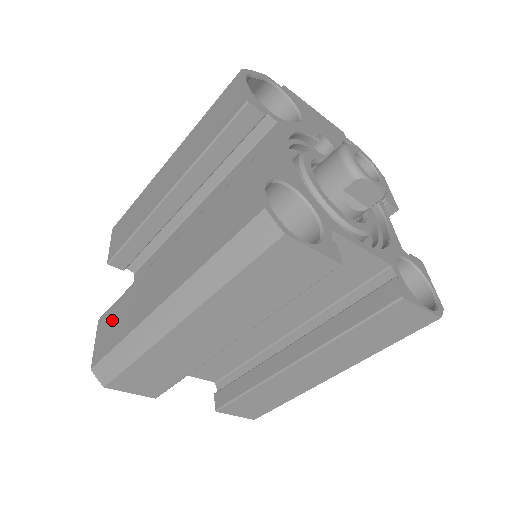
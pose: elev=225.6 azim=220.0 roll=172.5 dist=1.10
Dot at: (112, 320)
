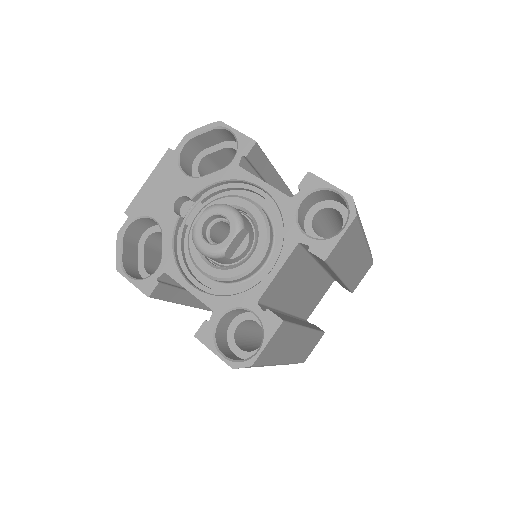
Dot at: occluded
